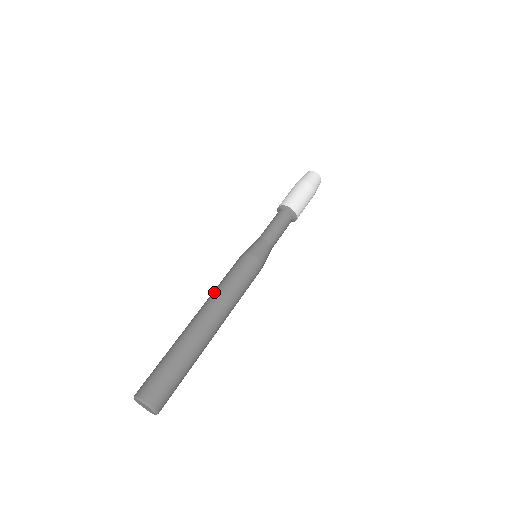
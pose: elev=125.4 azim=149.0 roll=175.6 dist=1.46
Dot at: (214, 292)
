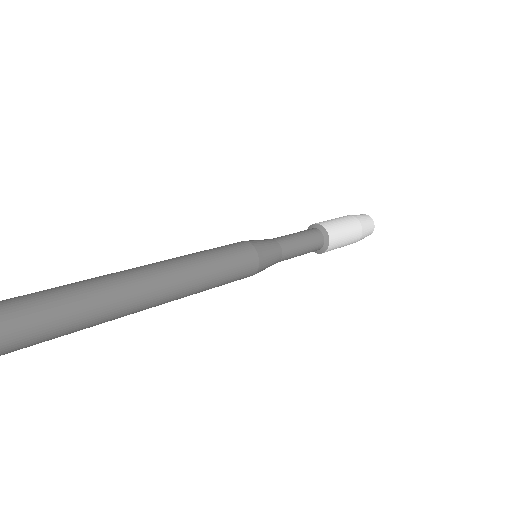
Dot at: (182, 258)
